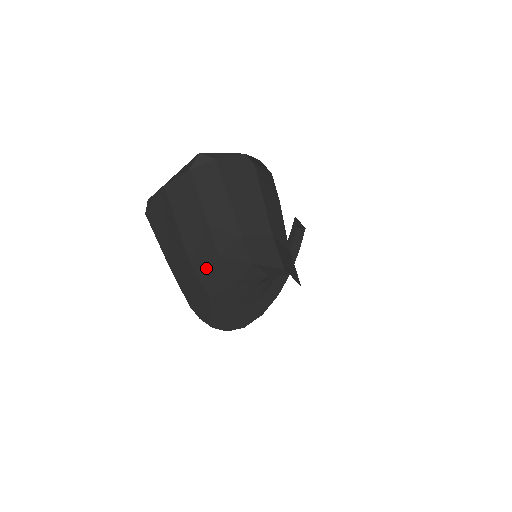
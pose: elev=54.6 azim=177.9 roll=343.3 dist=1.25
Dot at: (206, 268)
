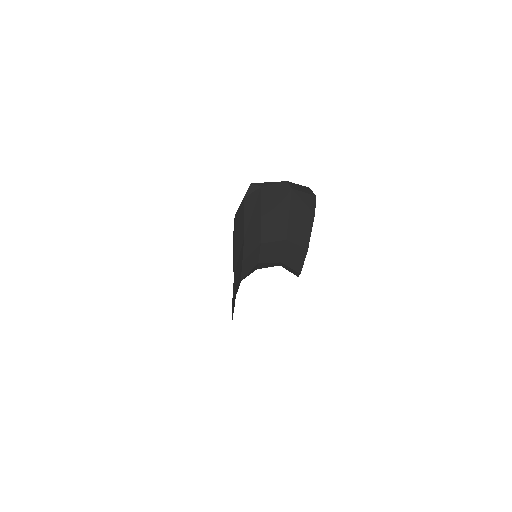
Dot at: (237, 275)
